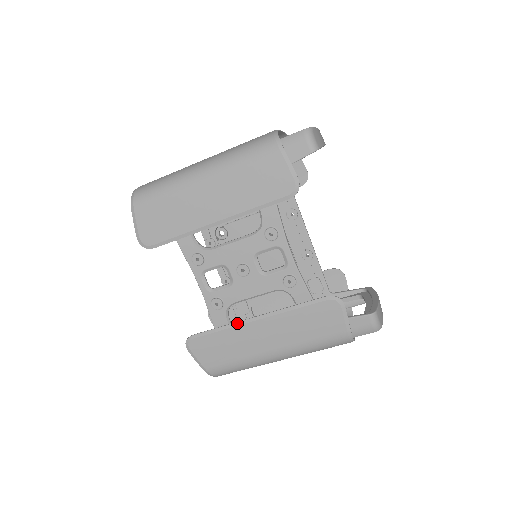
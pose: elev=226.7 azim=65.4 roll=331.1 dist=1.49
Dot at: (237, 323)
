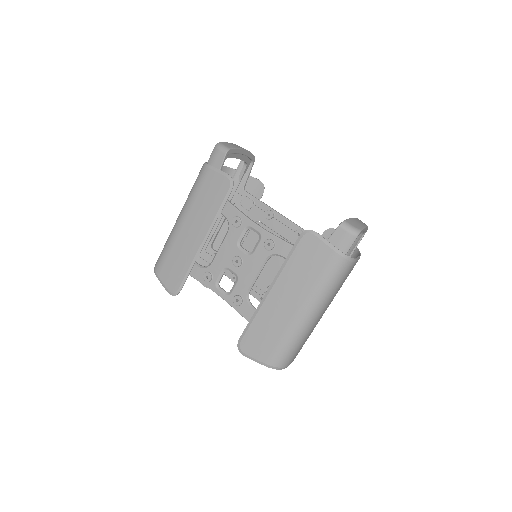
Dot at: (259, 305)
